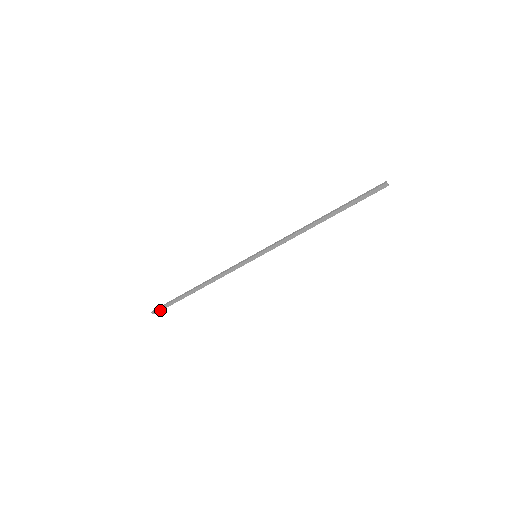
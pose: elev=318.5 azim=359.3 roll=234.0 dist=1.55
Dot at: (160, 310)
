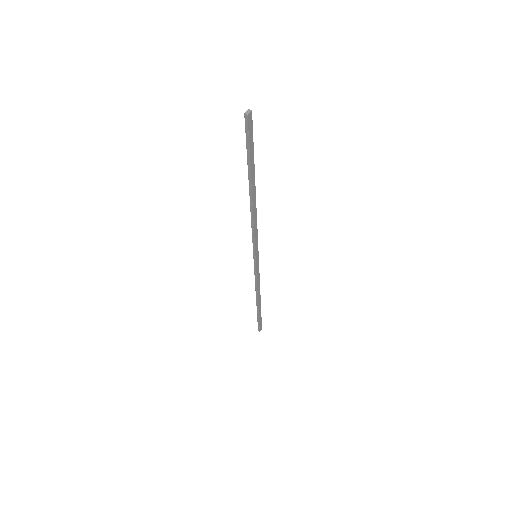
Dot at: (261, 326)
